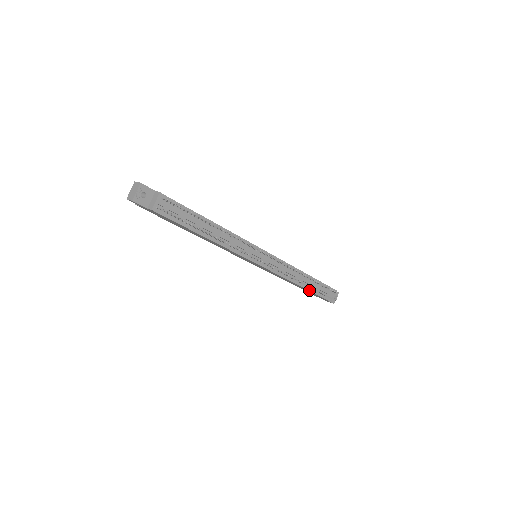
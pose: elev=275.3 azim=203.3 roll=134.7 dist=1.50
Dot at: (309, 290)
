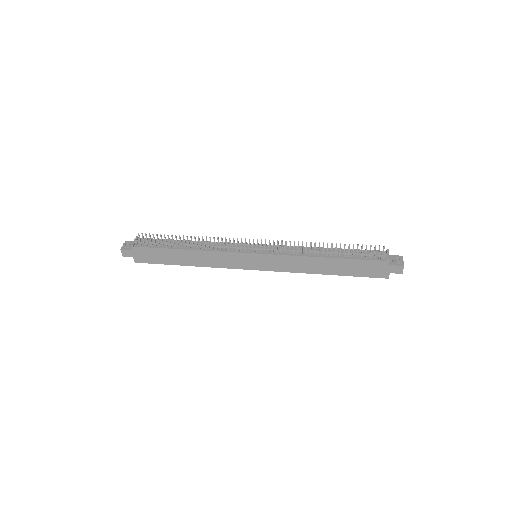
Dot at: (341, 258)
